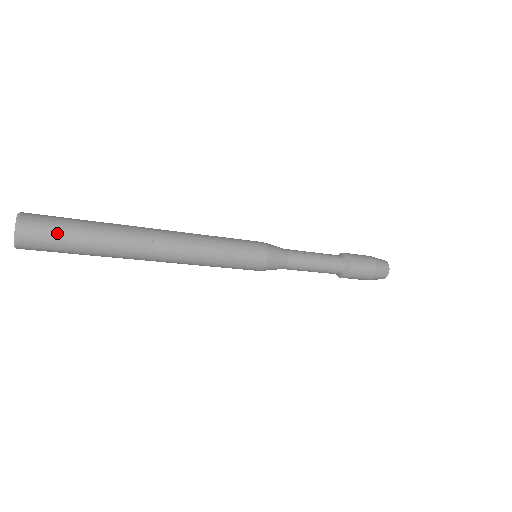
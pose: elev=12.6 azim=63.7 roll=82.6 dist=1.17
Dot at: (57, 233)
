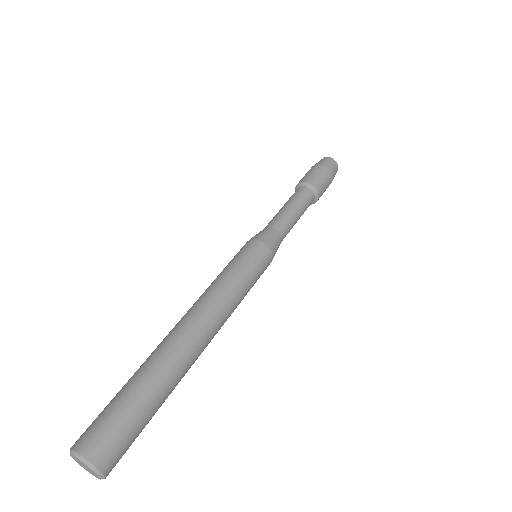
Dot at: occluded
